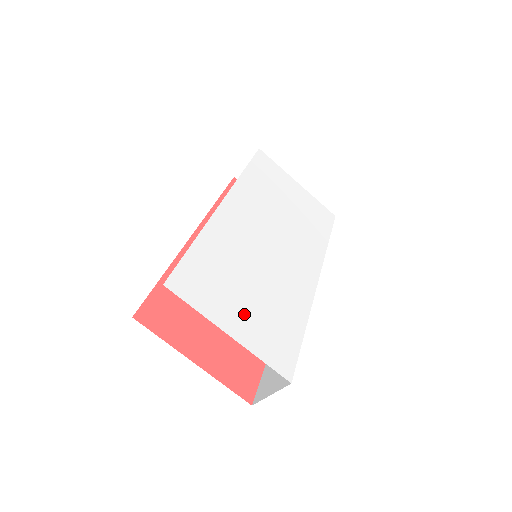
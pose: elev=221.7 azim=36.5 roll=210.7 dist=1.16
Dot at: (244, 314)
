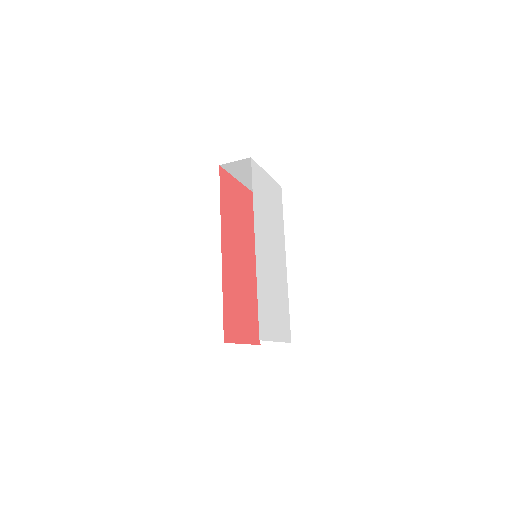
Dot at: (277, 322)
